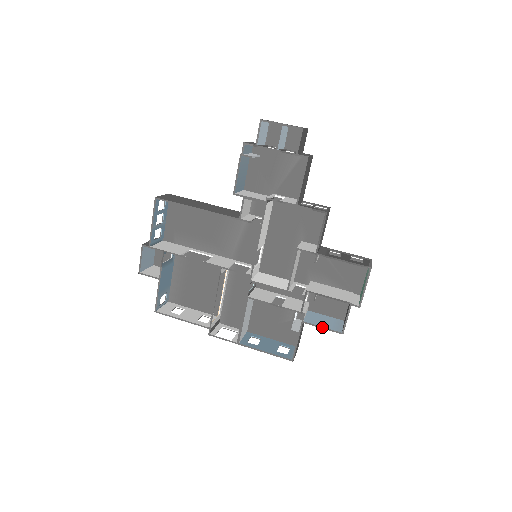
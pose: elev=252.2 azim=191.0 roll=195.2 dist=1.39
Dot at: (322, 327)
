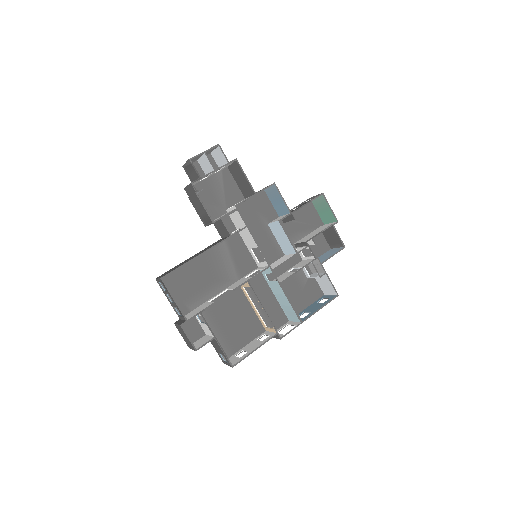
Dot at: (333, 255)
